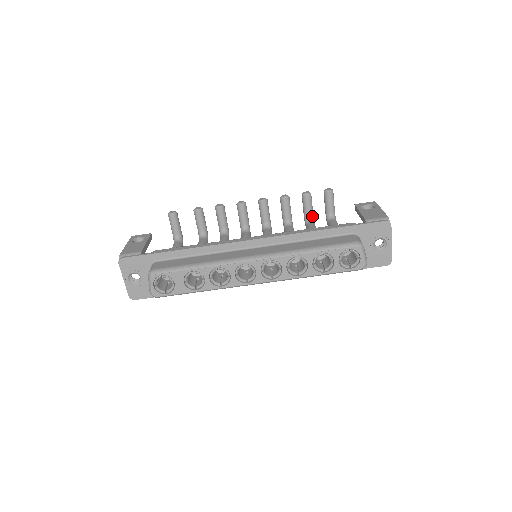
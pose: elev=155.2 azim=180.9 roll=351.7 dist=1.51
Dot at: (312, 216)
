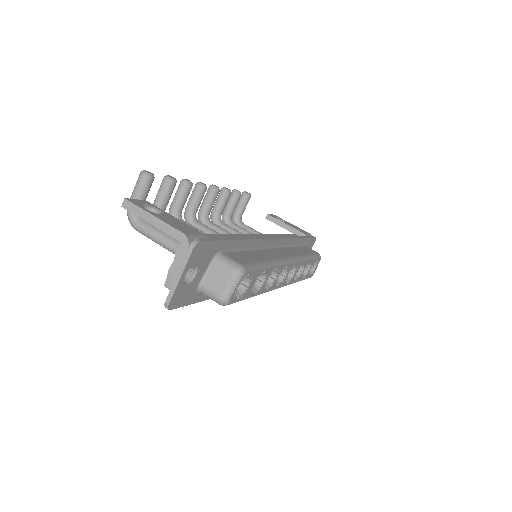
Dot at: occluded
